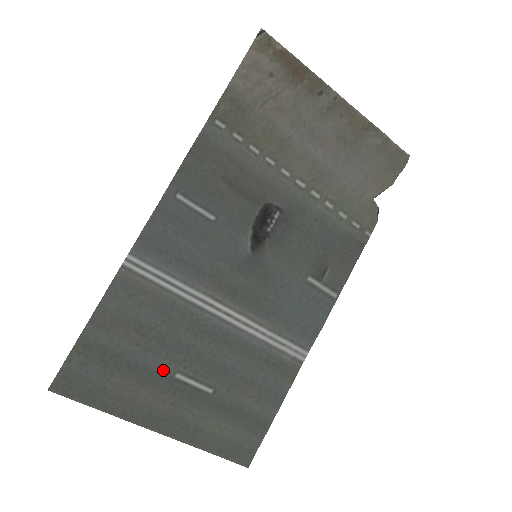
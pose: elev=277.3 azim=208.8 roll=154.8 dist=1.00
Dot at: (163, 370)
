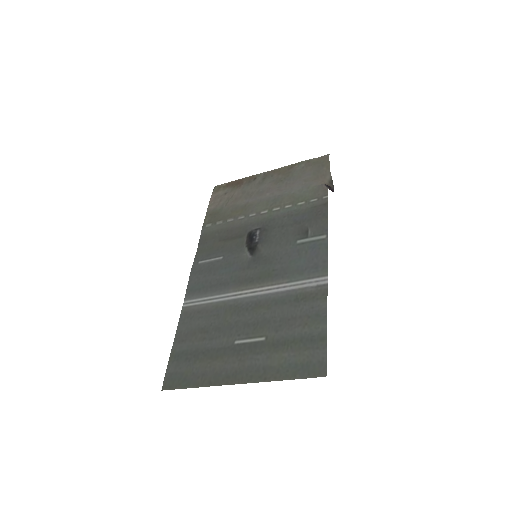
Dot at: (225, 344)
